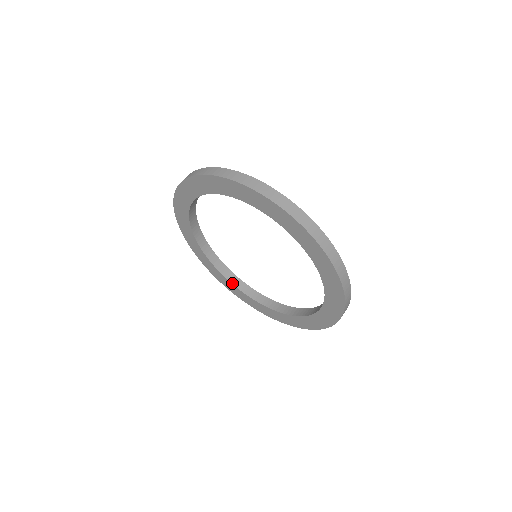
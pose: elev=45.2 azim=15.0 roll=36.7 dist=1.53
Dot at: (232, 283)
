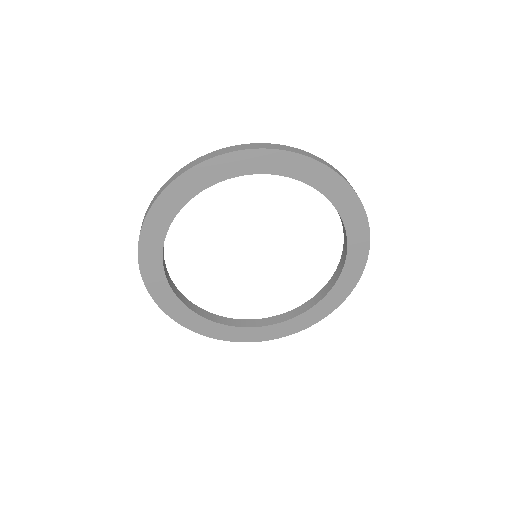
Dot at: (268, 325)
